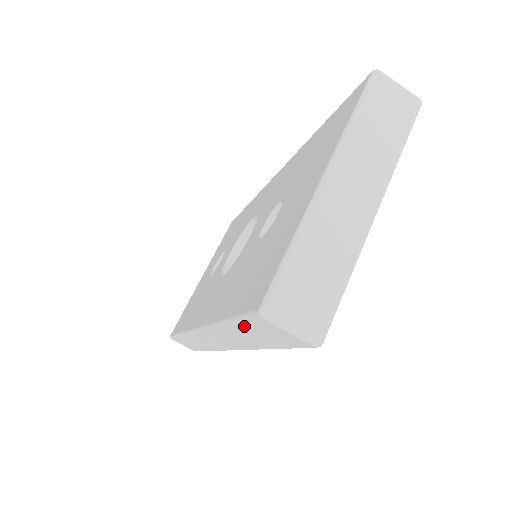
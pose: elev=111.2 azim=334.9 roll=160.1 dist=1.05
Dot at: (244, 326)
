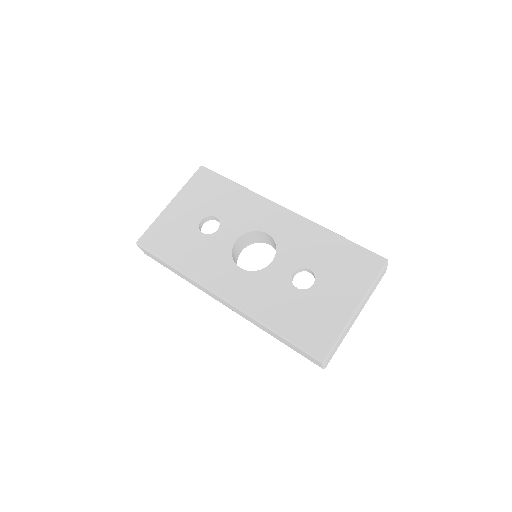
Dot at: (295, 347)
